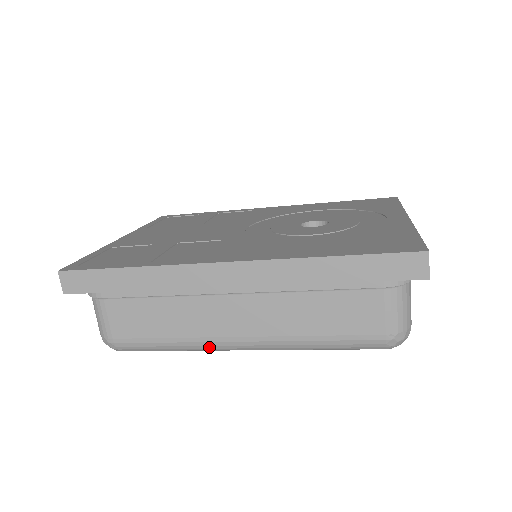
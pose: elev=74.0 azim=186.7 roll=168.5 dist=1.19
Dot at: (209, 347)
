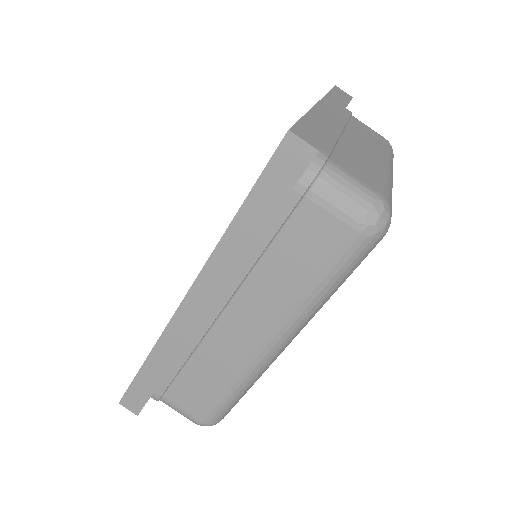
Dot at: (257, 369)
